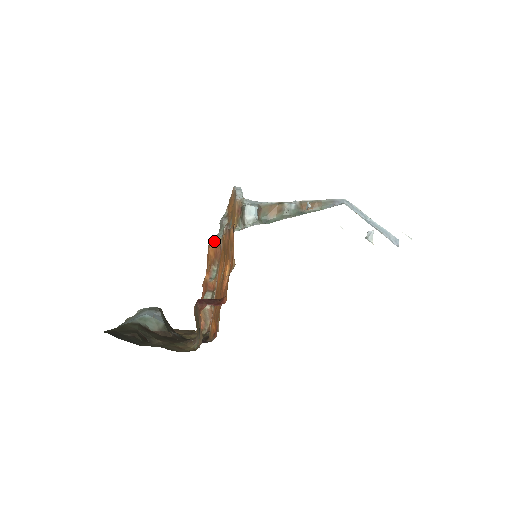
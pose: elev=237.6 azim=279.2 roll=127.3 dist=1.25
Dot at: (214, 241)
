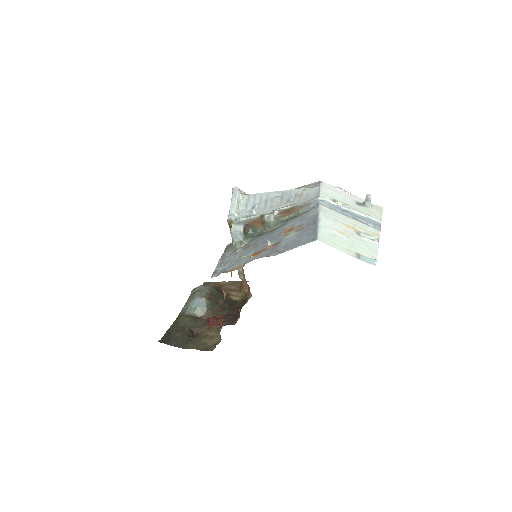
Dot at: occluded
